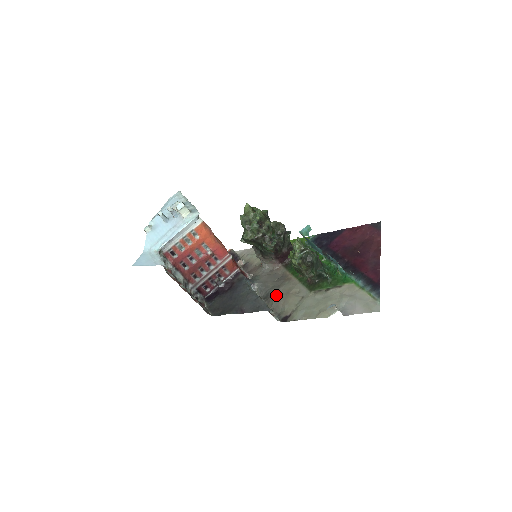
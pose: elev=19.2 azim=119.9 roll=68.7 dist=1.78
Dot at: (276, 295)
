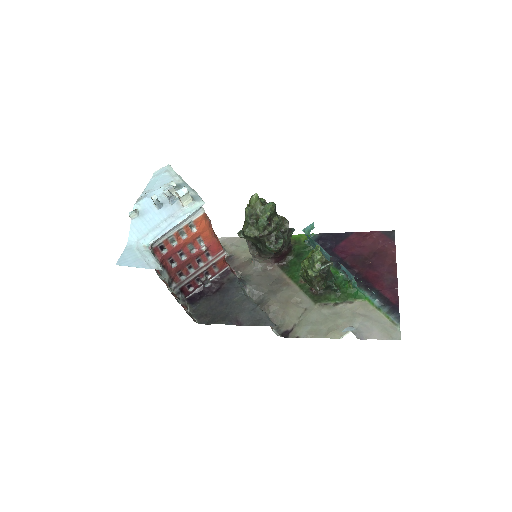
Dot at: (273, 303)
